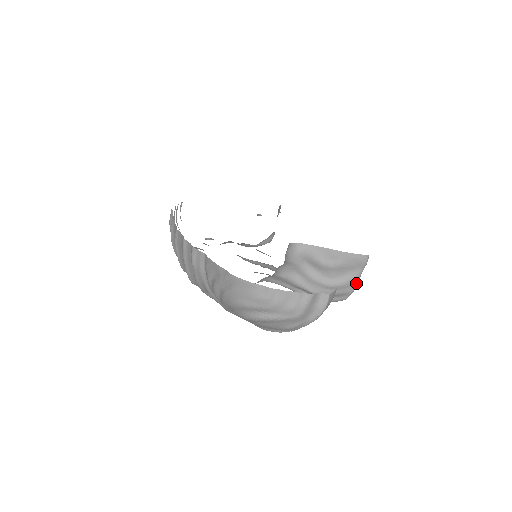
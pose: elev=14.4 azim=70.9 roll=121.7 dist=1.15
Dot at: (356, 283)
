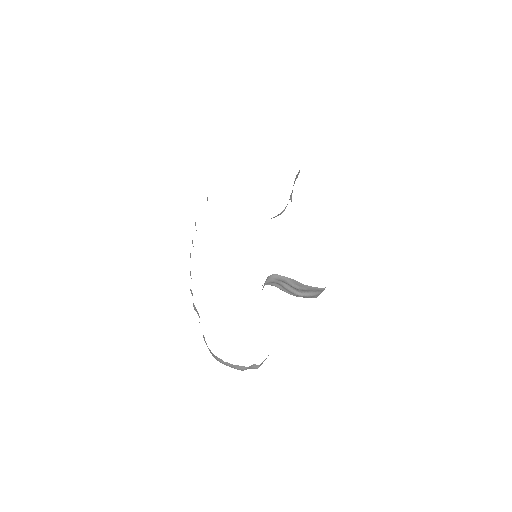
Dot at: (318, 295)
